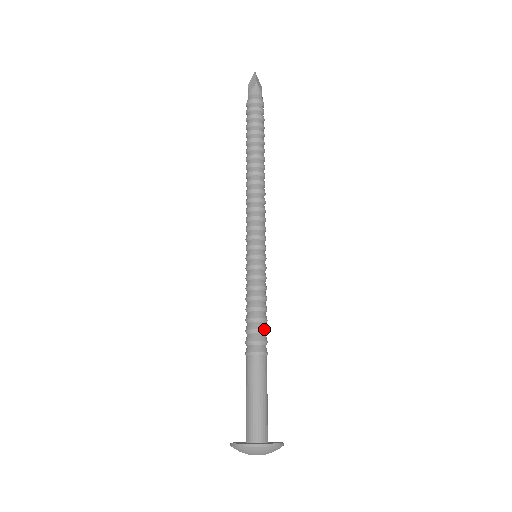
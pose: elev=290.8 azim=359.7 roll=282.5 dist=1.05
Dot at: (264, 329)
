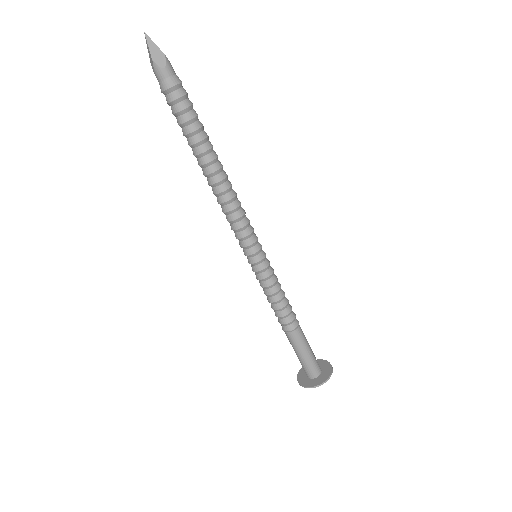
Dot at: (285, 315)
